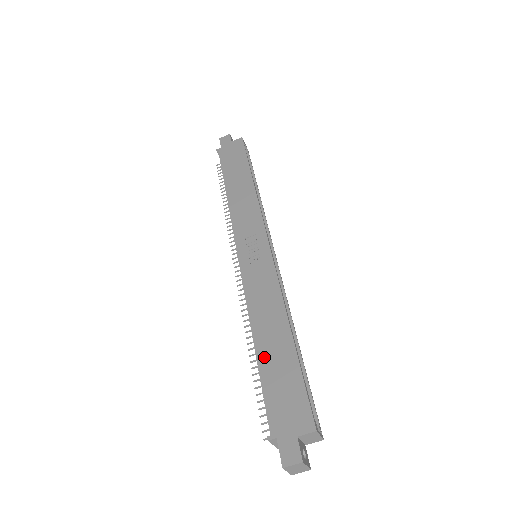
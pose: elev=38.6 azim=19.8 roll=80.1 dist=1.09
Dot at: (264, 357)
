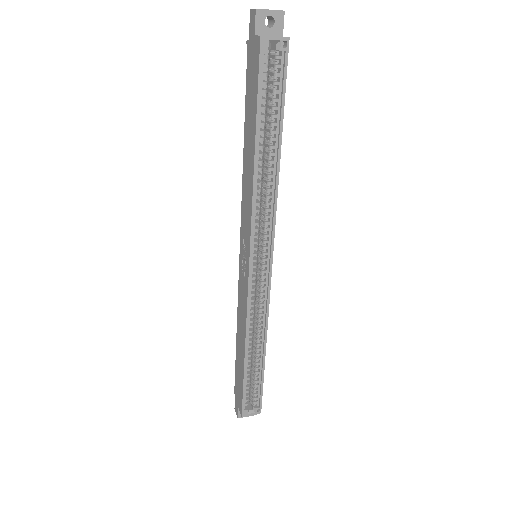
Dot at: (237, 352)
